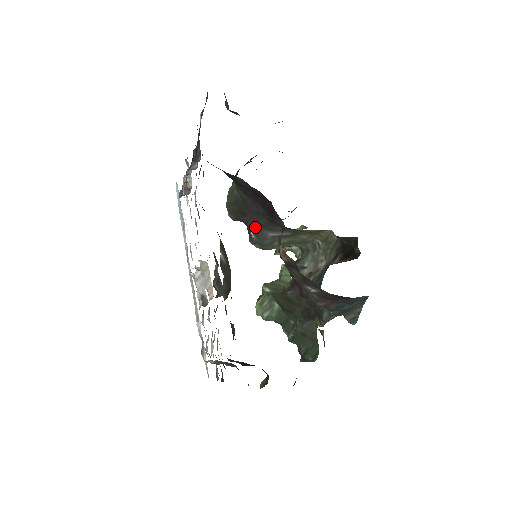
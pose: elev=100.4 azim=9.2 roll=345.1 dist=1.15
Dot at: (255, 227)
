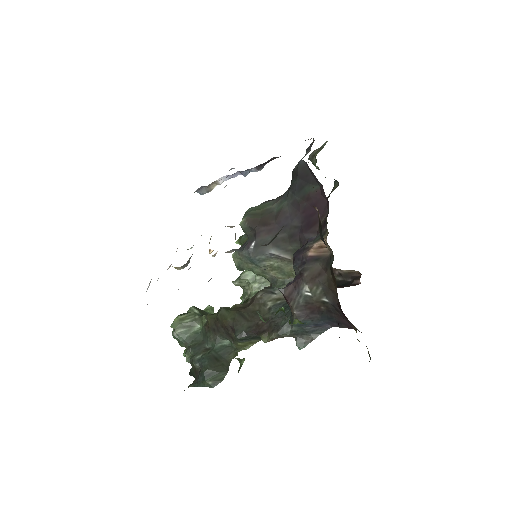
Dot at: (264, 239)
